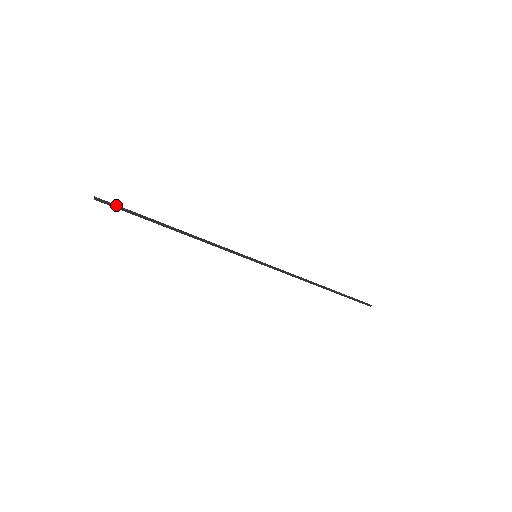
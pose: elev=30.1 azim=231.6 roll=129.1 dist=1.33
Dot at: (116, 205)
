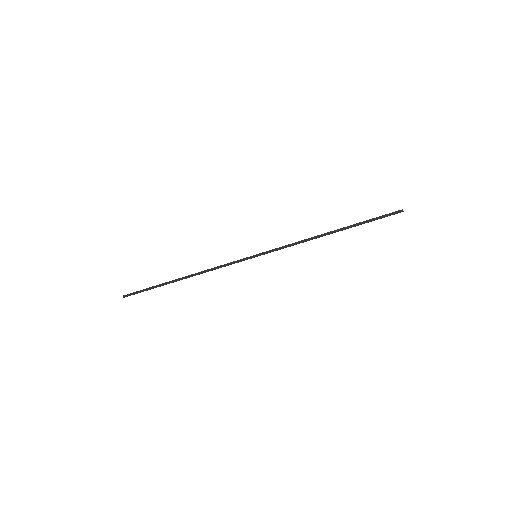
Dot at: (135, 292)
